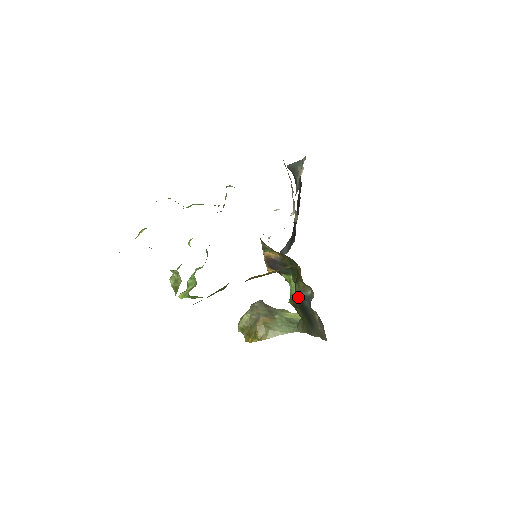
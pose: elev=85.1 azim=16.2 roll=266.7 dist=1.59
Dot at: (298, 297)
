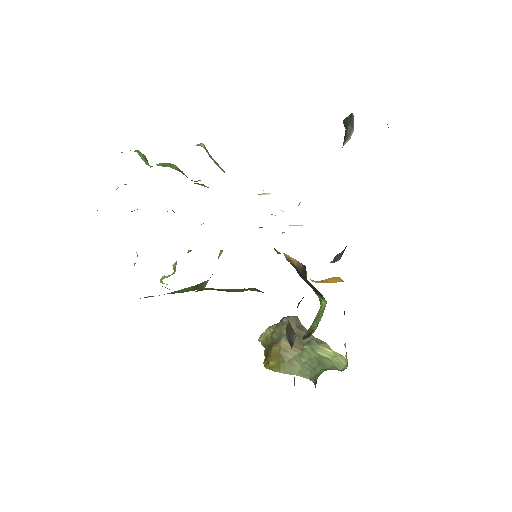
Dot at: (287, 338)
